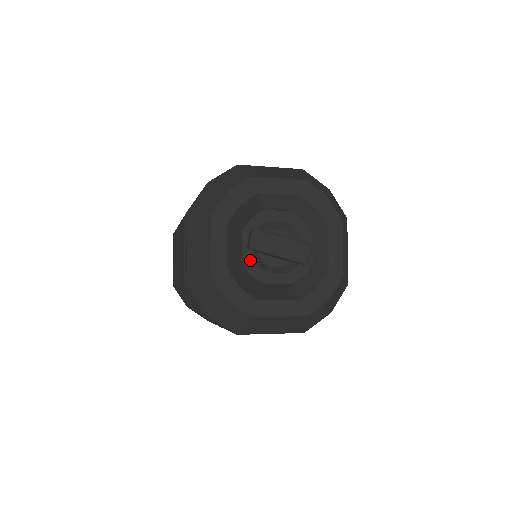
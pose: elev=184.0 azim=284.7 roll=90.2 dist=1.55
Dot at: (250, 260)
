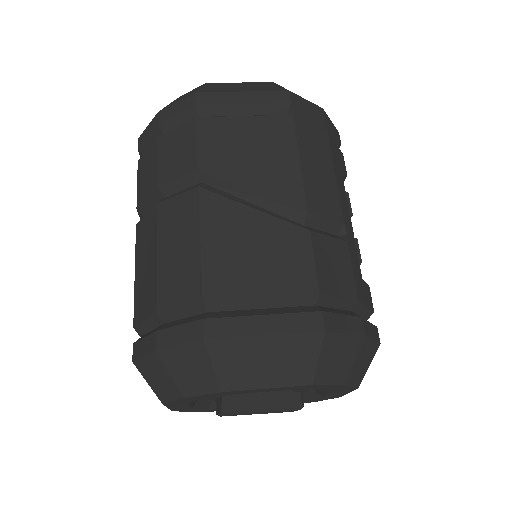
Dot at: occluded
